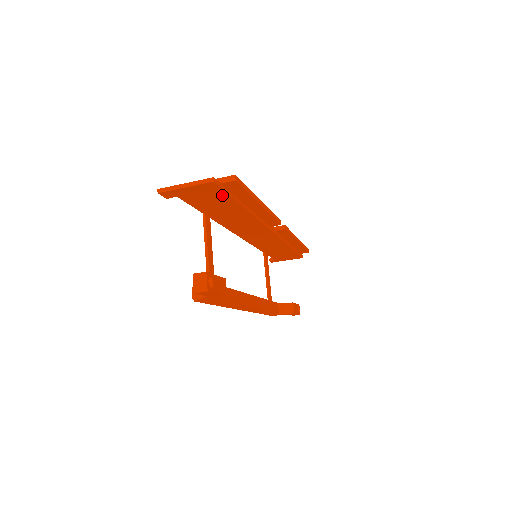
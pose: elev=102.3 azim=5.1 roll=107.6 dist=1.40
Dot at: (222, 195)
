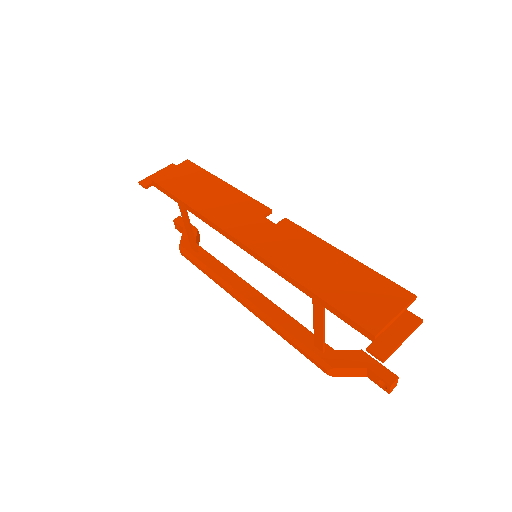
Dot at: occluded
